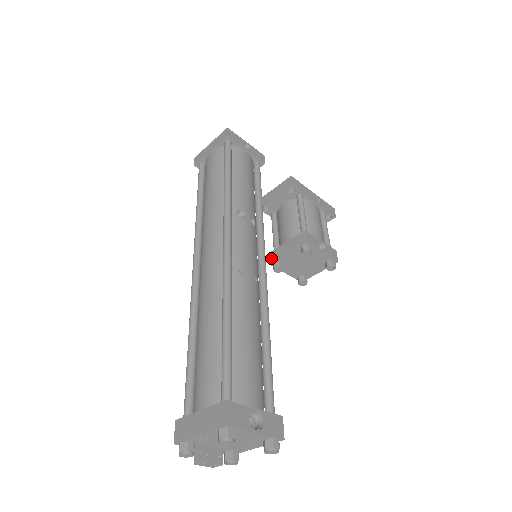
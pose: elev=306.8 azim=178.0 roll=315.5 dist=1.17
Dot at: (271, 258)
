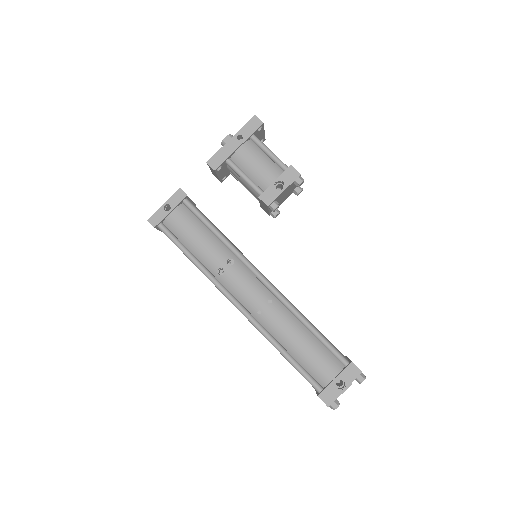
Dot at: occluded
